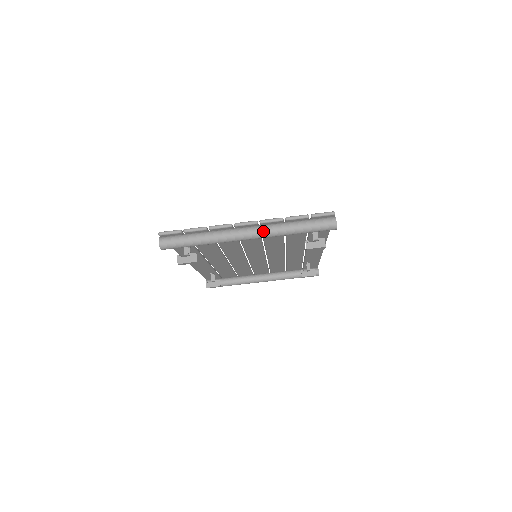
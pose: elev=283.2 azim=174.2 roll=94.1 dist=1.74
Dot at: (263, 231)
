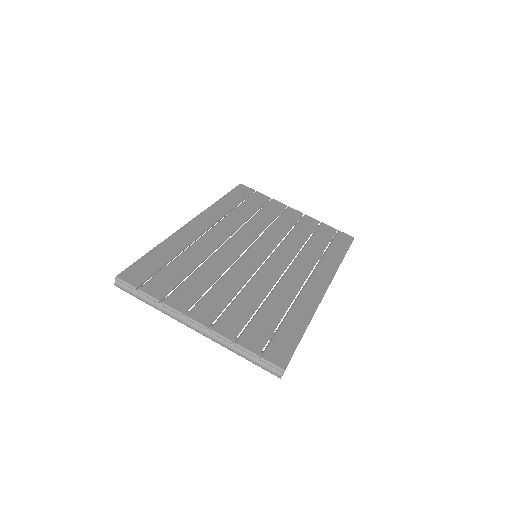
Dot at: (210, 338)
